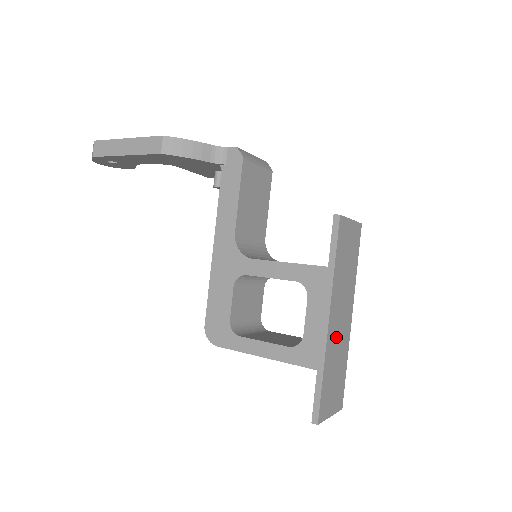
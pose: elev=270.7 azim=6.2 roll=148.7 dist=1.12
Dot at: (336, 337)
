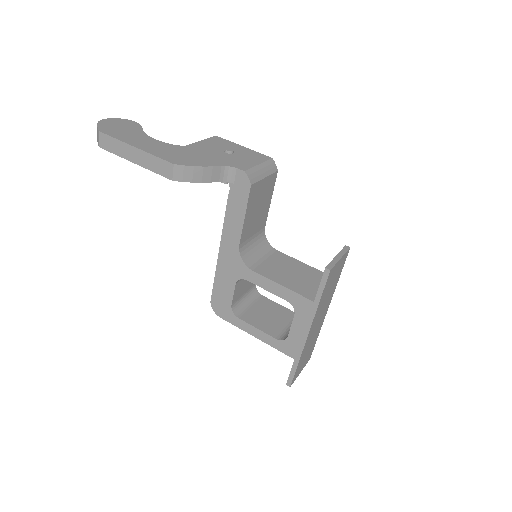
Dot at: (312, 335)
